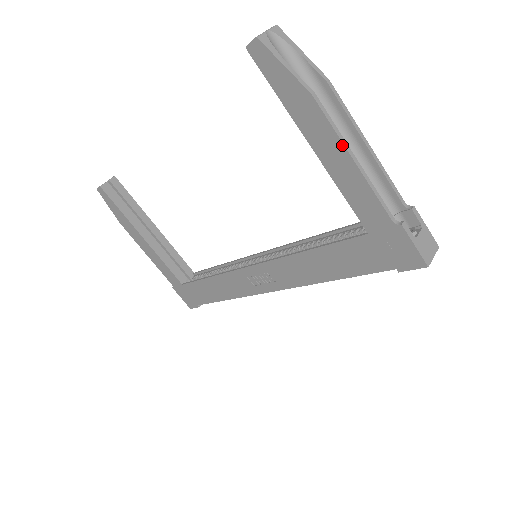
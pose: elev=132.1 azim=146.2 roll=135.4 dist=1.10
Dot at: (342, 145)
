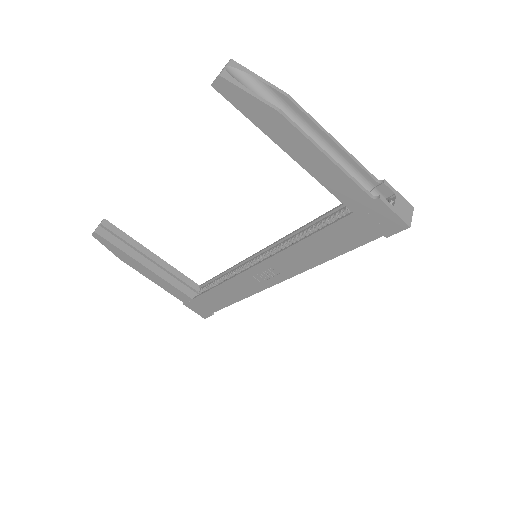
Dot at: (314, 146)
